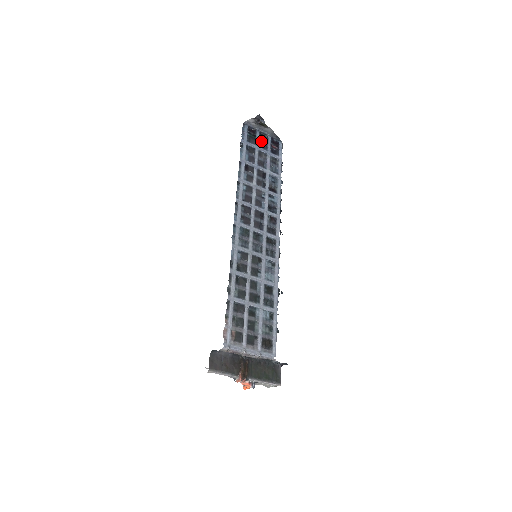
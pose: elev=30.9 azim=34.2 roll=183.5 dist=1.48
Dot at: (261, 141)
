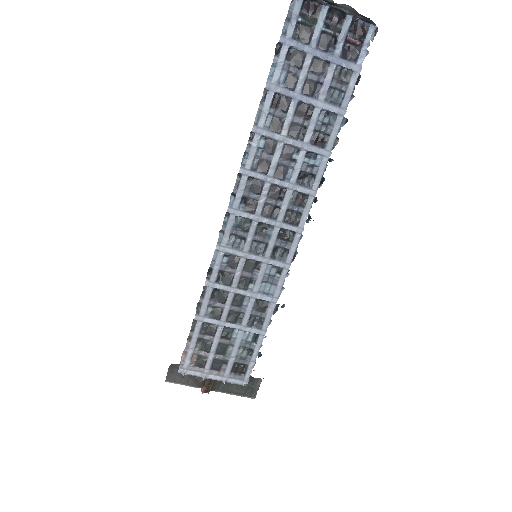
Dot at: (326, 31)
